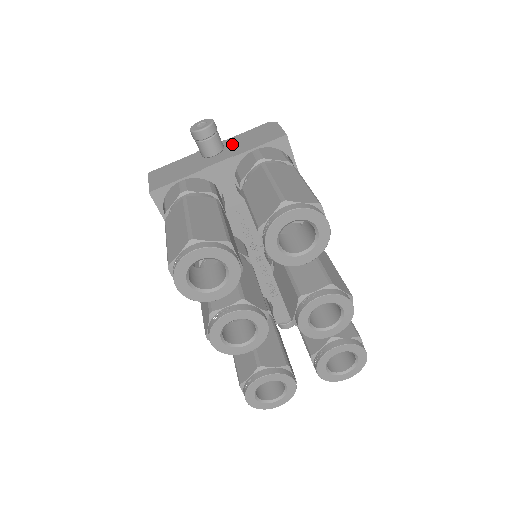
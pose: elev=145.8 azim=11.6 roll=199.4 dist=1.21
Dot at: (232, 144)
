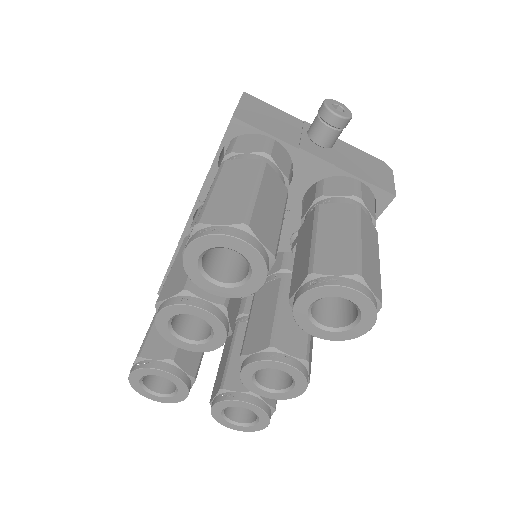
Dot at: (341, 150)
